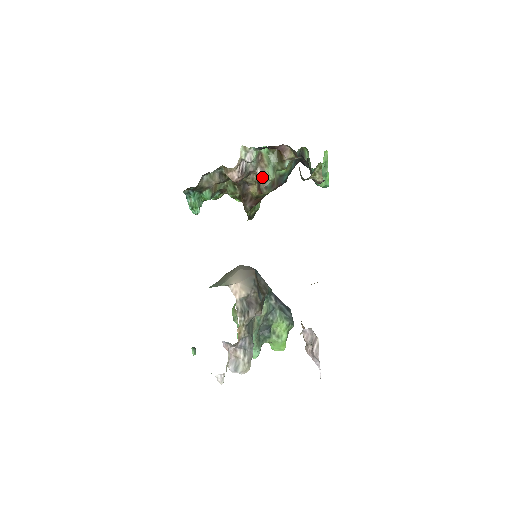
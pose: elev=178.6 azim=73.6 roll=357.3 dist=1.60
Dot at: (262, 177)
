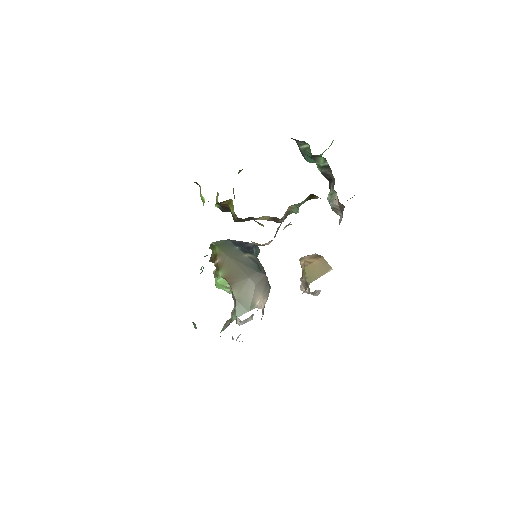
Dot at: occluded
